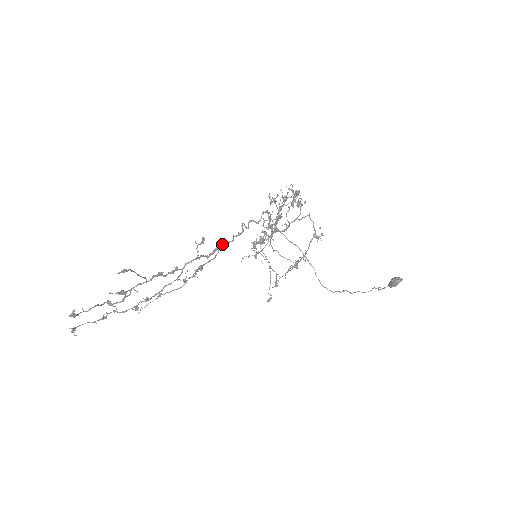
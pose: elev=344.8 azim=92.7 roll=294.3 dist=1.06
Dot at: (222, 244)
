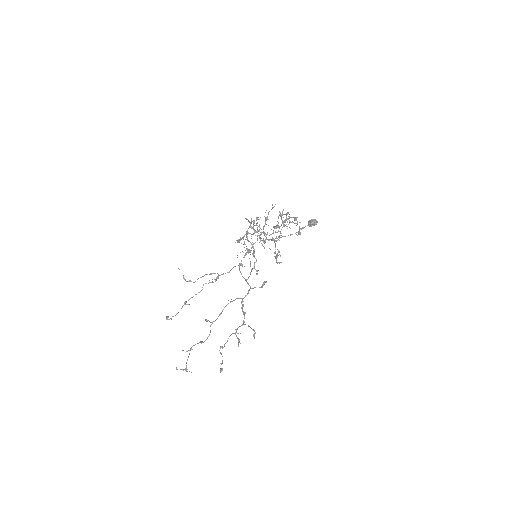
Dot at: (254, 268)
